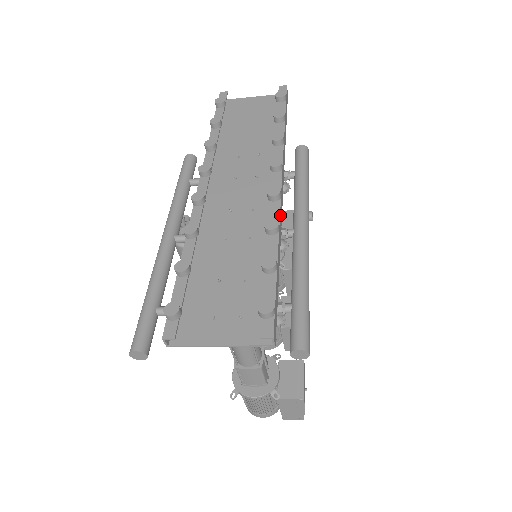
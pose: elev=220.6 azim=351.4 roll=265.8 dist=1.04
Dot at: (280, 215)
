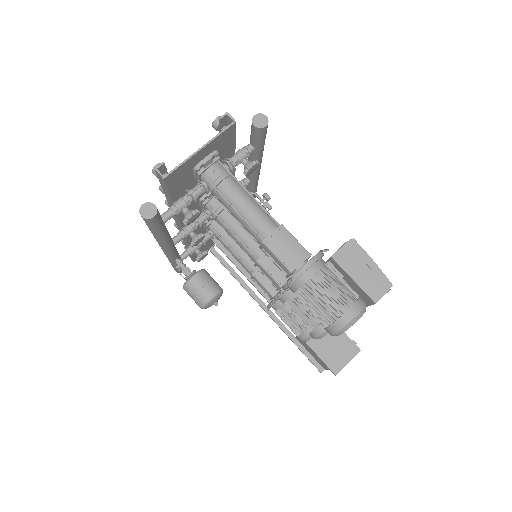
Dot at: occluded
